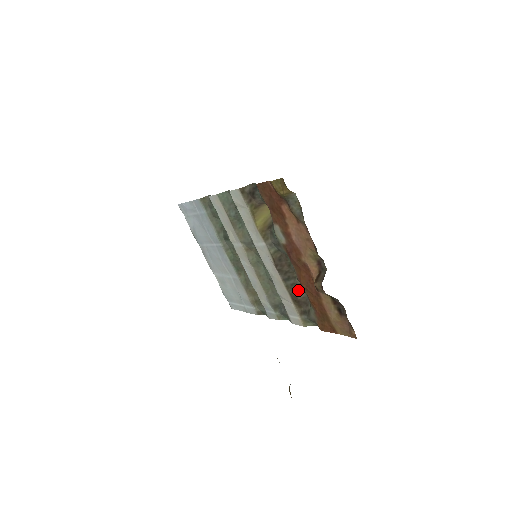
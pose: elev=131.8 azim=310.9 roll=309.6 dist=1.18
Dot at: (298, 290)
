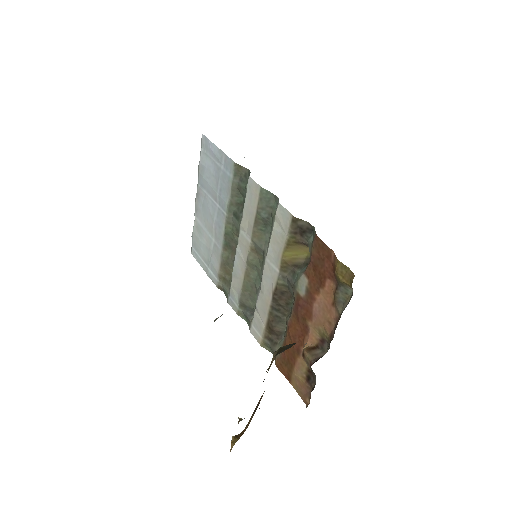
Dot at: (279, 324)
